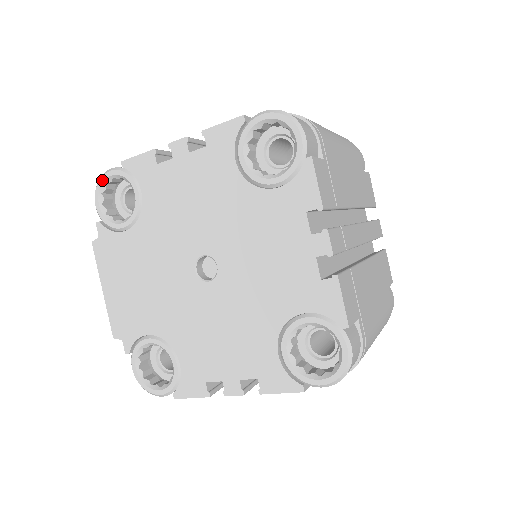
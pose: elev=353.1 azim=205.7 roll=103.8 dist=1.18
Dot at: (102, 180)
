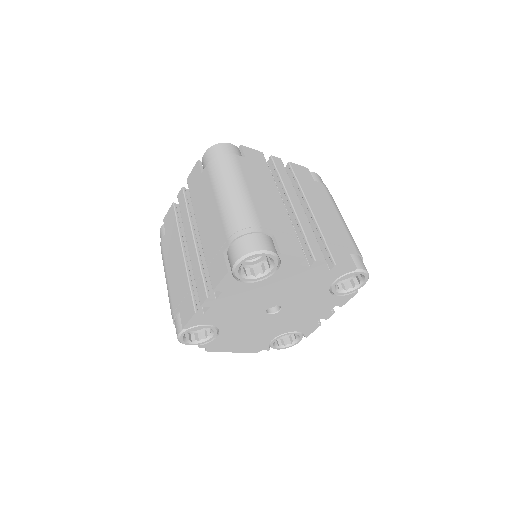
Dot at: (181, 340)
